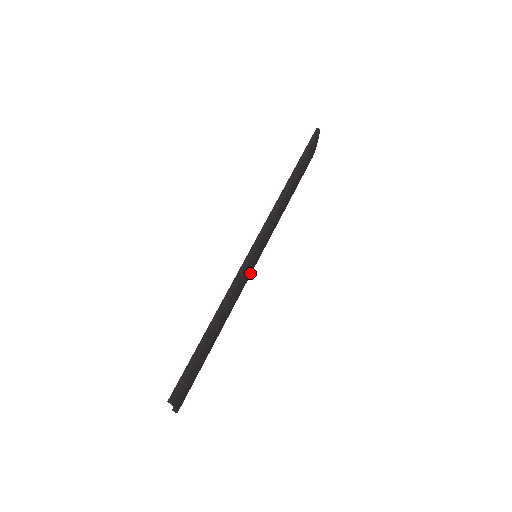
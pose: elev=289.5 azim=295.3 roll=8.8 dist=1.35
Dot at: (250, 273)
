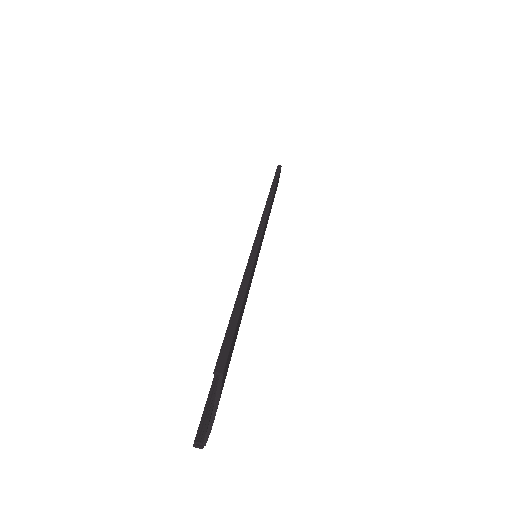
Dot at: occluded
